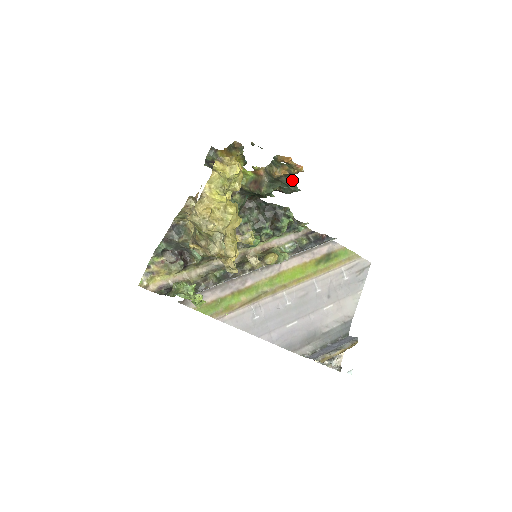
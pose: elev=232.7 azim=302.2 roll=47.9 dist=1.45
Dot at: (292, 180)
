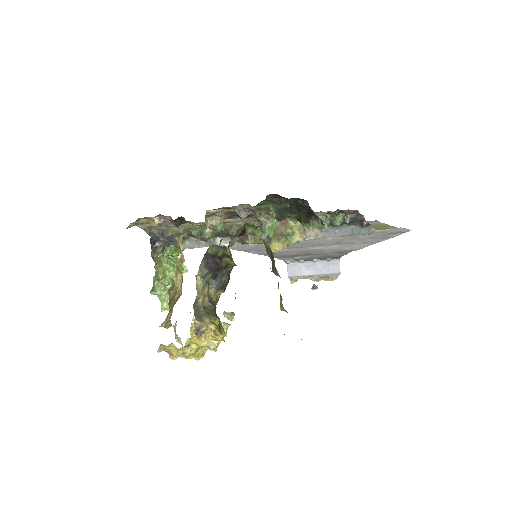
Dot at: occluded
